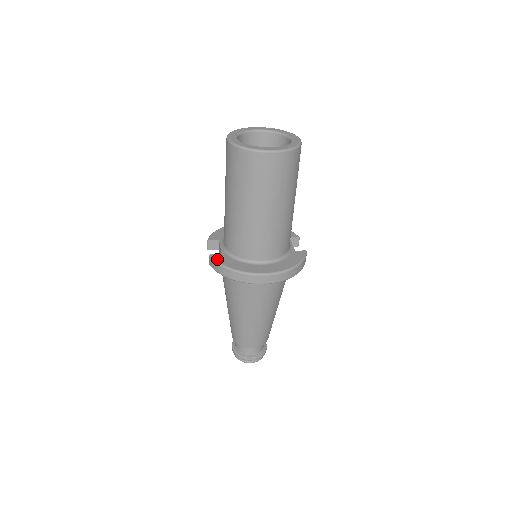
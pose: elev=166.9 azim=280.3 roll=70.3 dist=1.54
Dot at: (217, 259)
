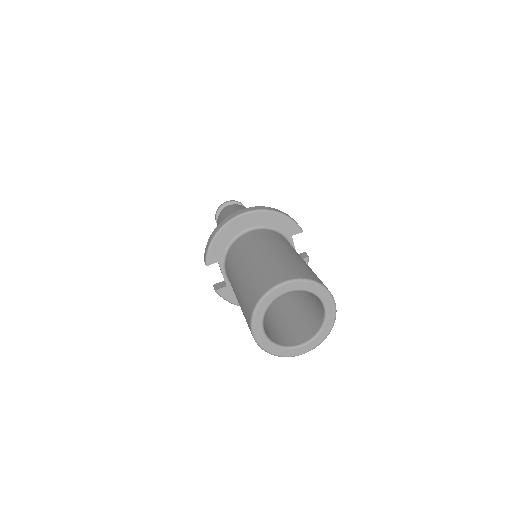
Dot at: (224, 297)
